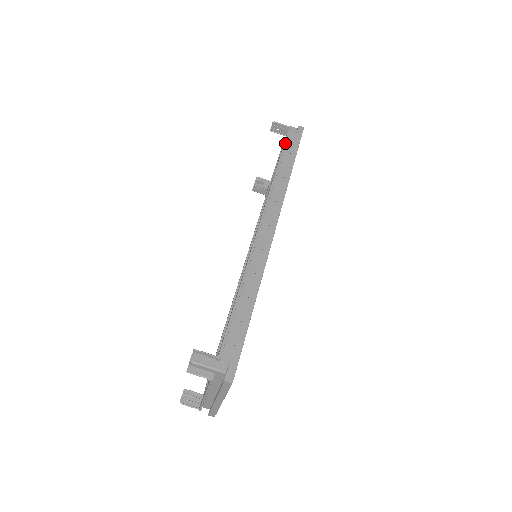
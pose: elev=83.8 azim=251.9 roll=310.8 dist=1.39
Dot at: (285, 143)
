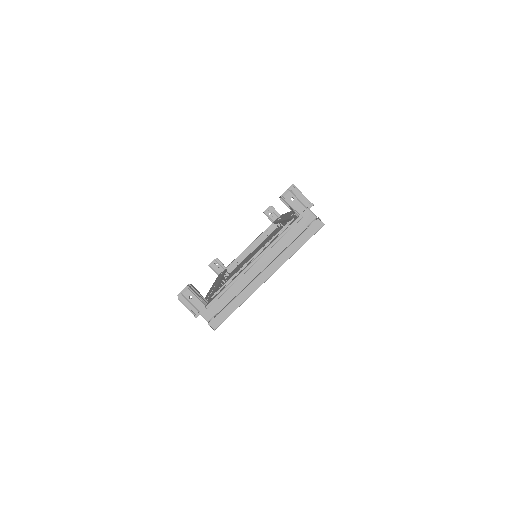
Dot at: occluded
